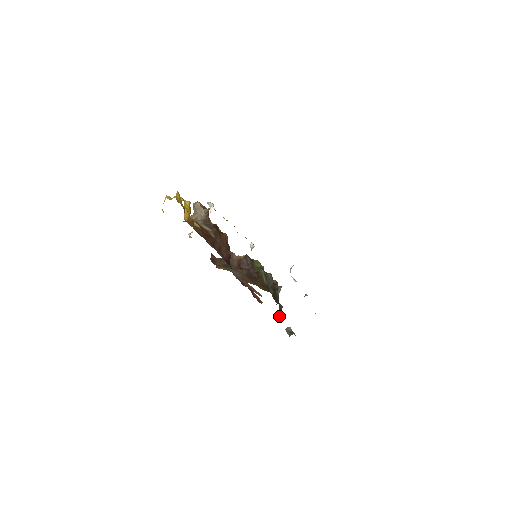
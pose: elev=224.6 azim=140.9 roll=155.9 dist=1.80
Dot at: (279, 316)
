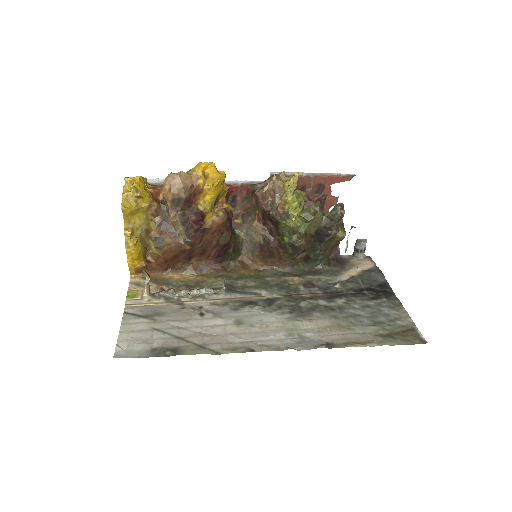
Dot at: (329, 252)
